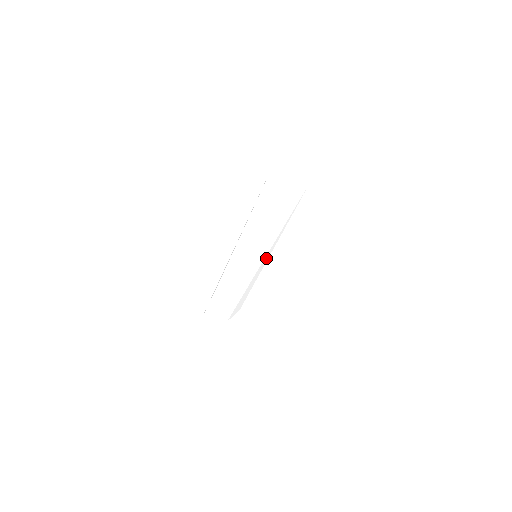
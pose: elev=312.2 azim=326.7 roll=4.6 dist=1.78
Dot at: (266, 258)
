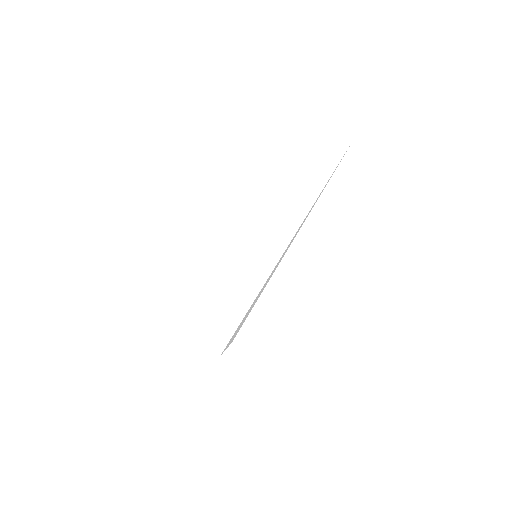
Dot at: (276, 266)
